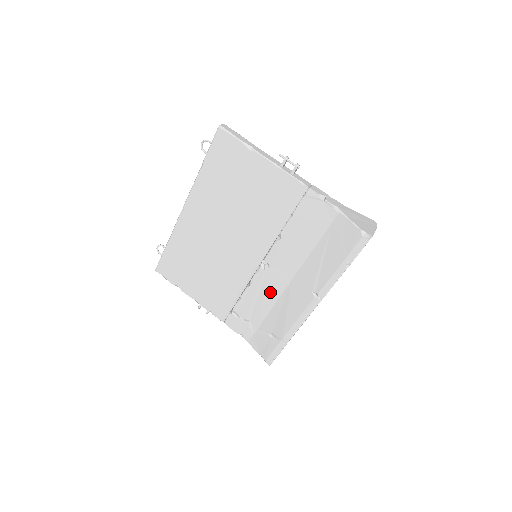
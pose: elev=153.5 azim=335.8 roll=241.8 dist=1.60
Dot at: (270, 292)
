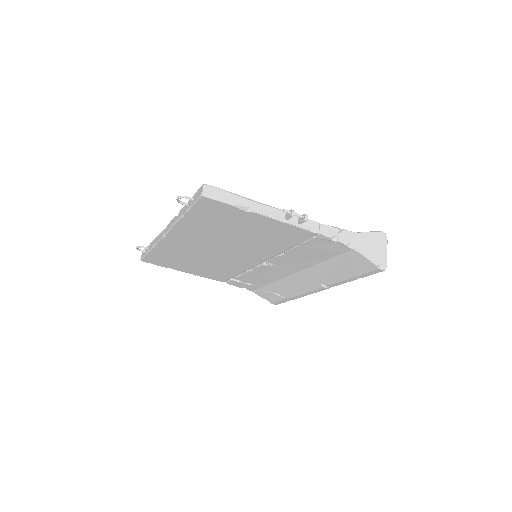
Dot at: (274, 275)
